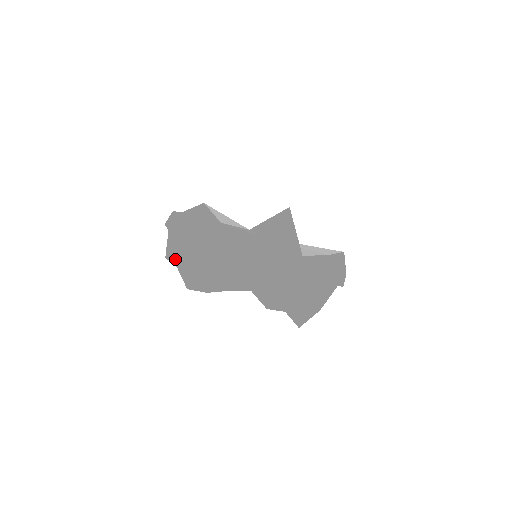
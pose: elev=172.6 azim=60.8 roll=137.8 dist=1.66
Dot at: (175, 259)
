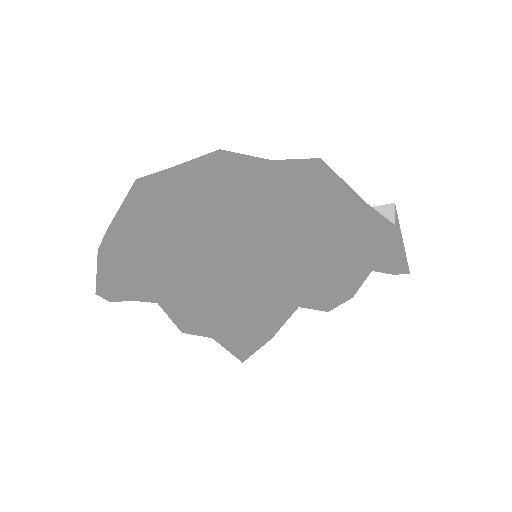
Dot at: (116, 235)
